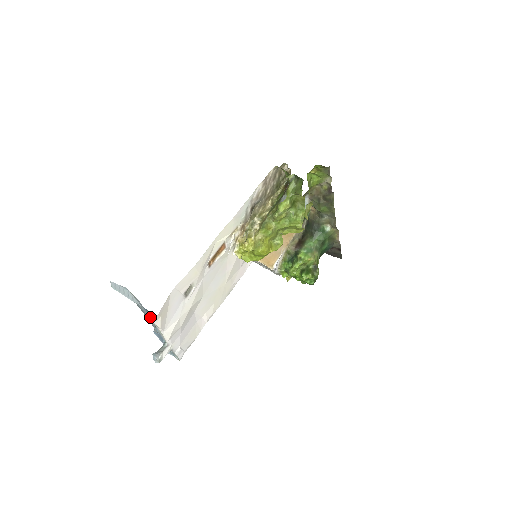
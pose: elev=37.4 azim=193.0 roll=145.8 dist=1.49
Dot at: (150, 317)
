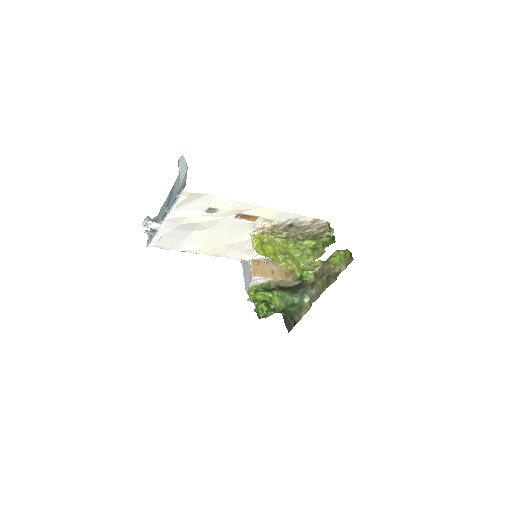
Dot at: occluded
